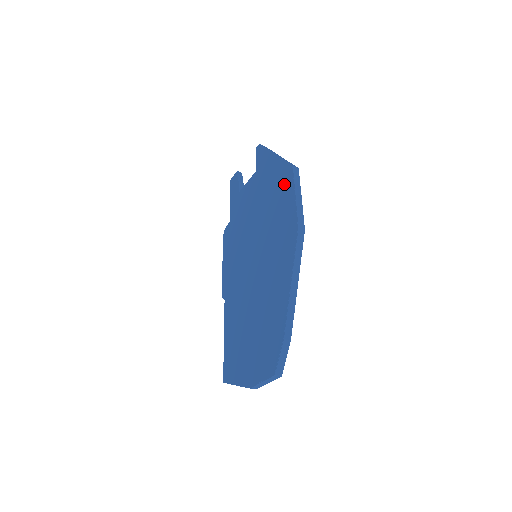
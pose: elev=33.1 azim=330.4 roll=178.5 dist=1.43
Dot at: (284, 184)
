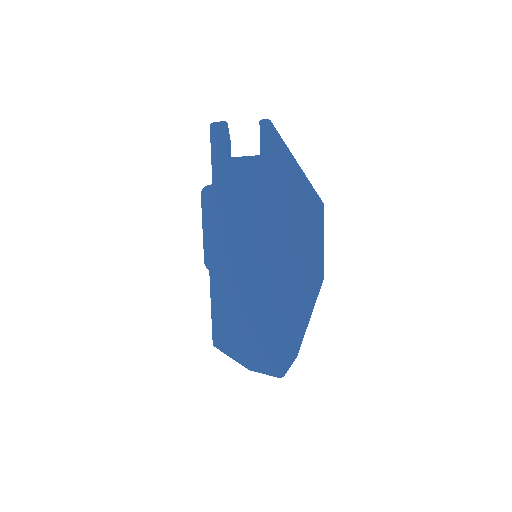
Dot at: (306, 215)
